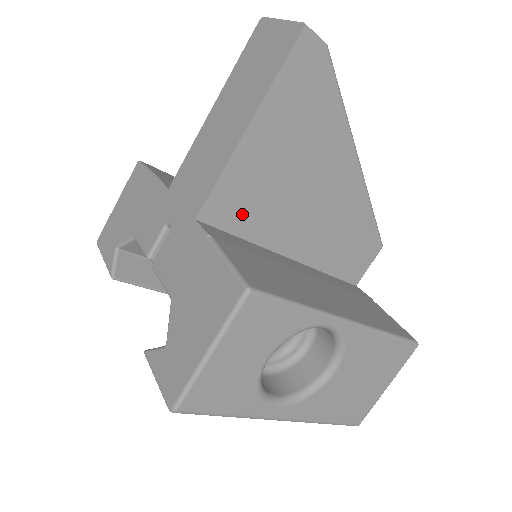
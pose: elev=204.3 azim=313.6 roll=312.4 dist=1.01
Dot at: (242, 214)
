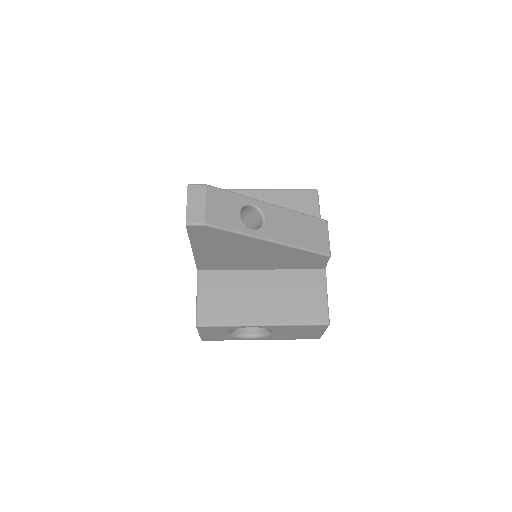
Dot at: (218, 265)
